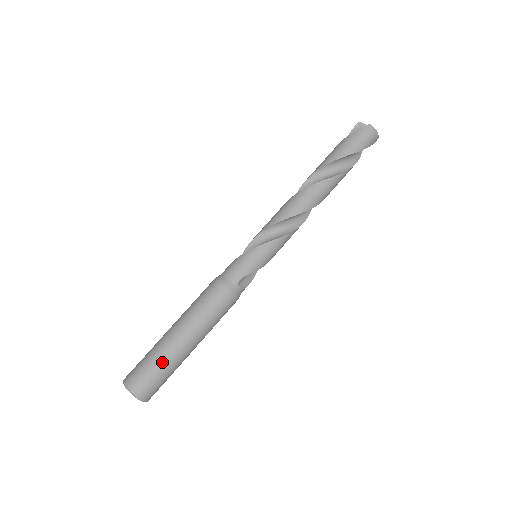
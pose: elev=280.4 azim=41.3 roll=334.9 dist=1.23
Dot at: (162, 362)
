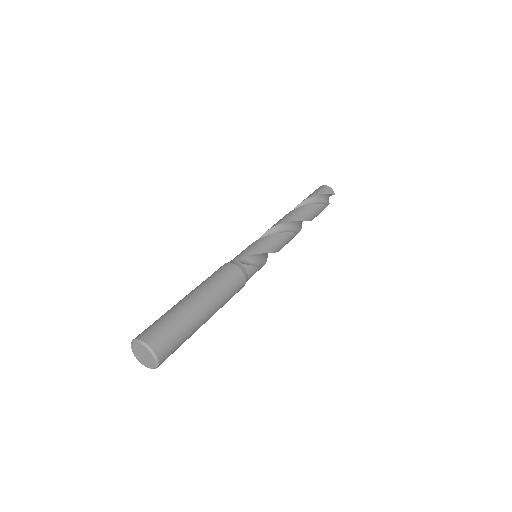
Dot at: (169, 313)
